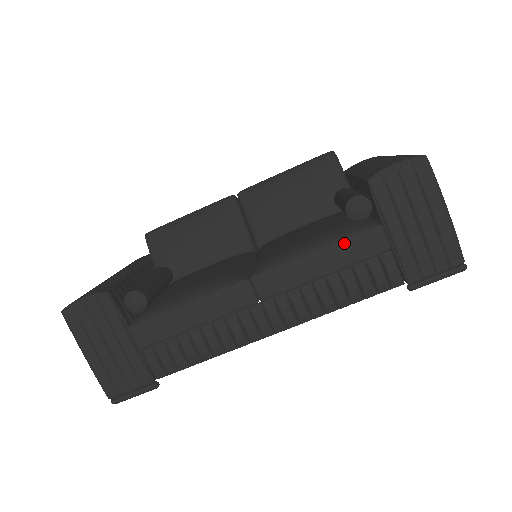
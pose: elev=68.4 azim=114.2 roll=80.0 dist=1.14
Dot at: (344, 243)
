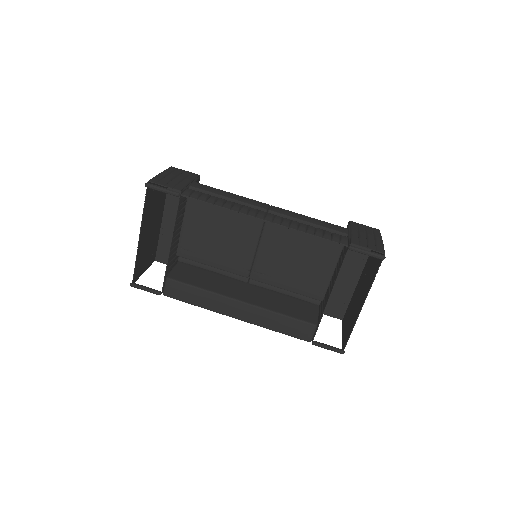
Dot at: (326, 222)
